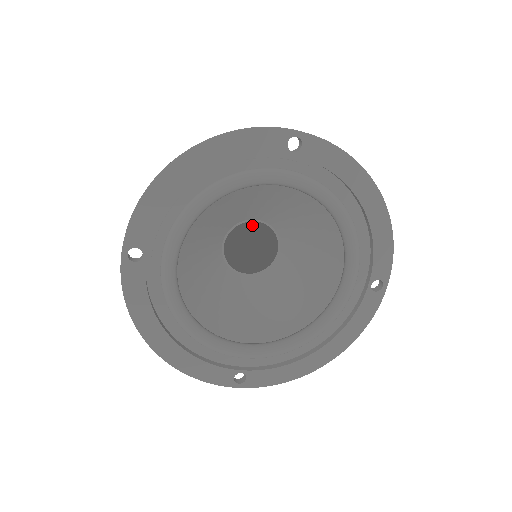
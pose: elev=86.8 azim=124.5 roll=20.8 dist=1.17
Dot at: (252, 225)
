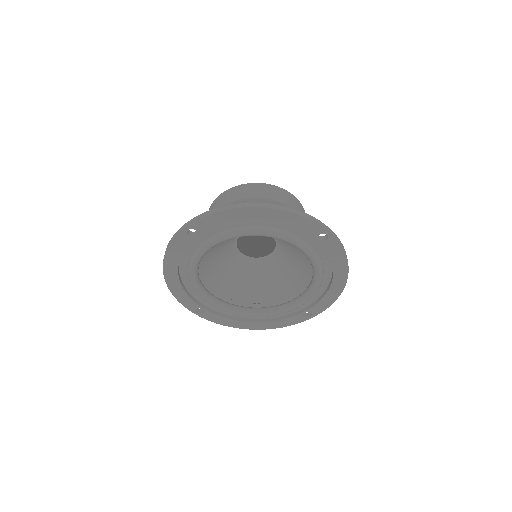
Dot at: occluded
